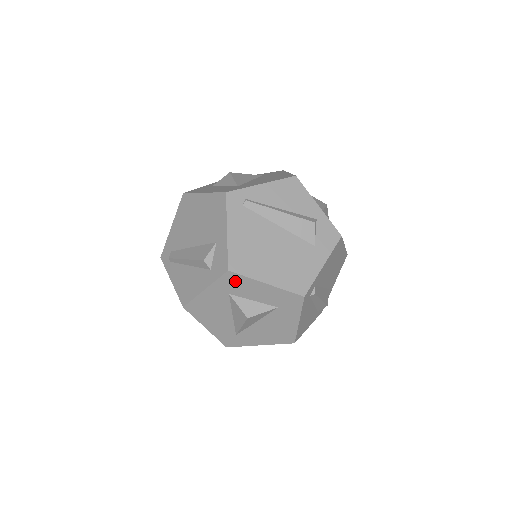
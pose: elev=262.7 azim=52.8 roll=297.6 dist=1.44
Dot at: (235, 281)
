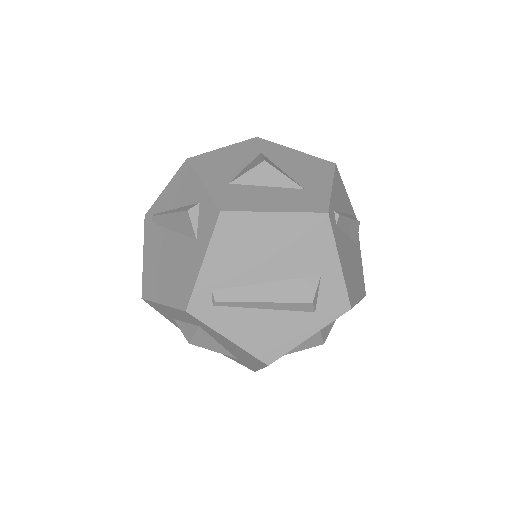
Dot at: (156, 306)
